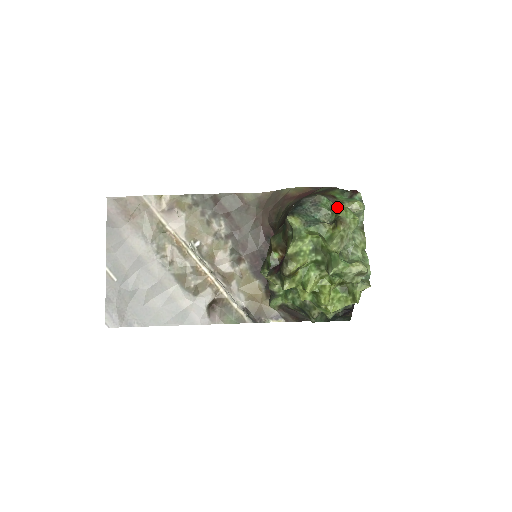
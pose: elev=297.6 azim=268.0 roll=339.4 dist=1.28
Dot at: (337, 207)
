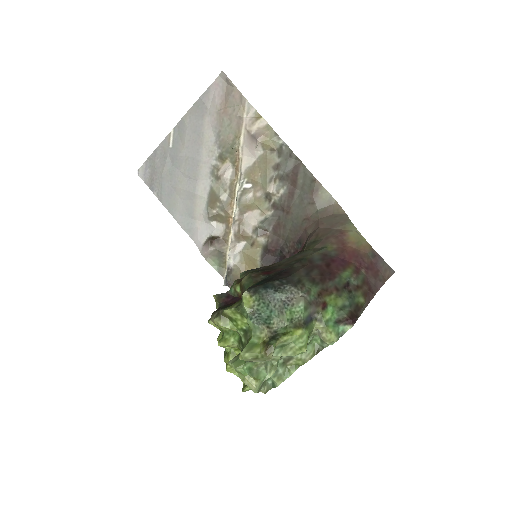
Dot at: (299, 325)
